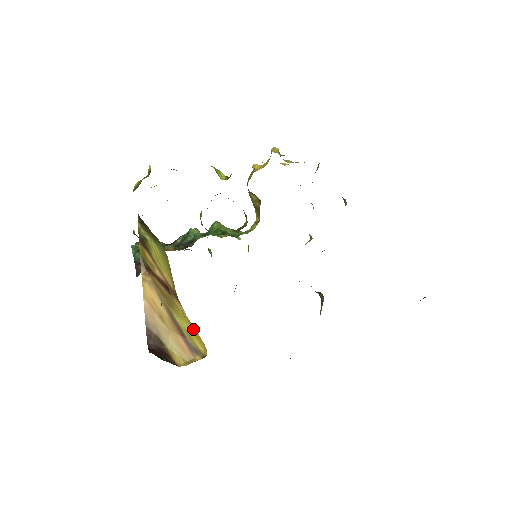
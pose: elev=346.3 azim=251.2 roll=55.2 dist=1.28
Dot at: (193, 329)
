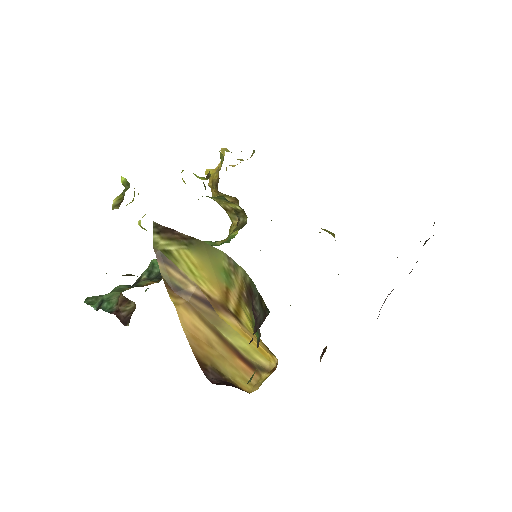
Dot at: (251, 342)
